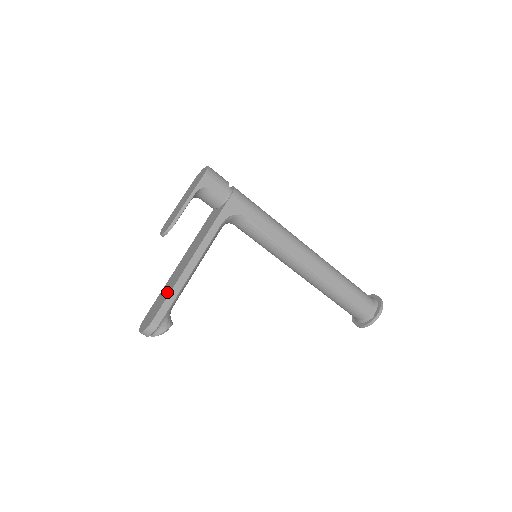
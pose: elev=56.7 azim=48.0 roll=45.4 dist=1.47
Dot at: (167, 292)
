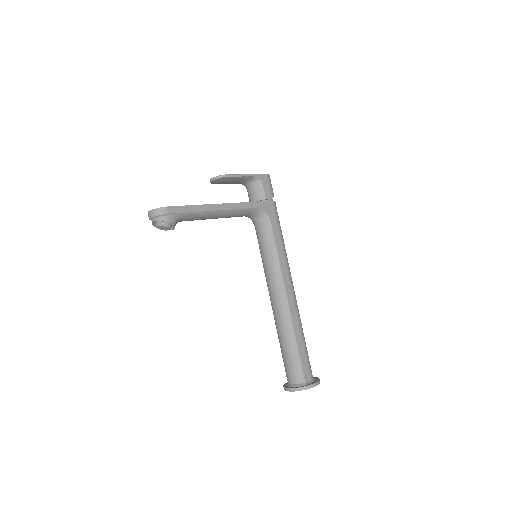
Dot at: occluded
